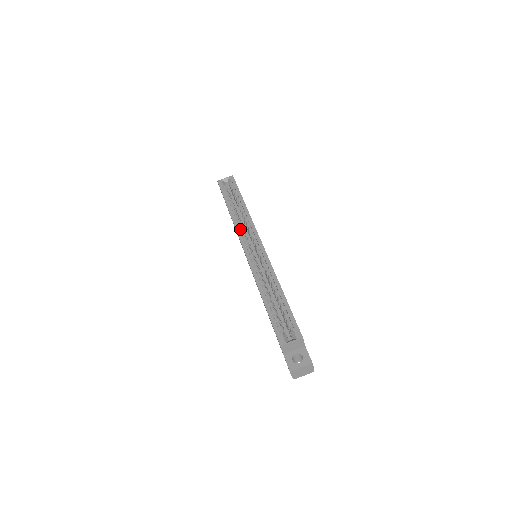
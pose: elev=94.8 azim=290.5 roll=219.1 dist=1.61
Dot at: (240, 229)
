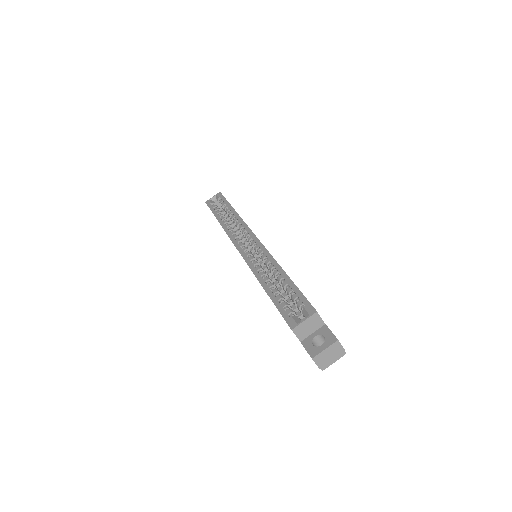
Dot at: (232, 234)
